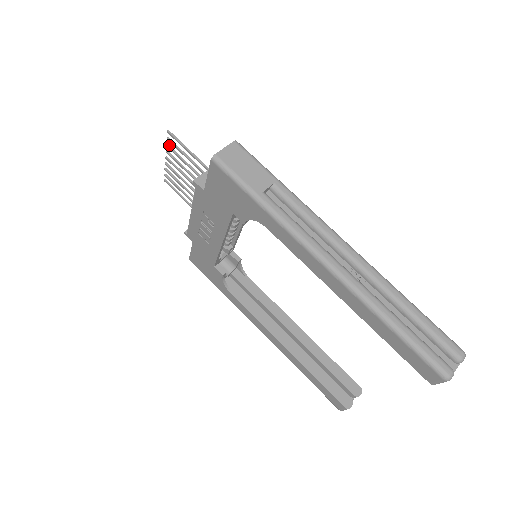
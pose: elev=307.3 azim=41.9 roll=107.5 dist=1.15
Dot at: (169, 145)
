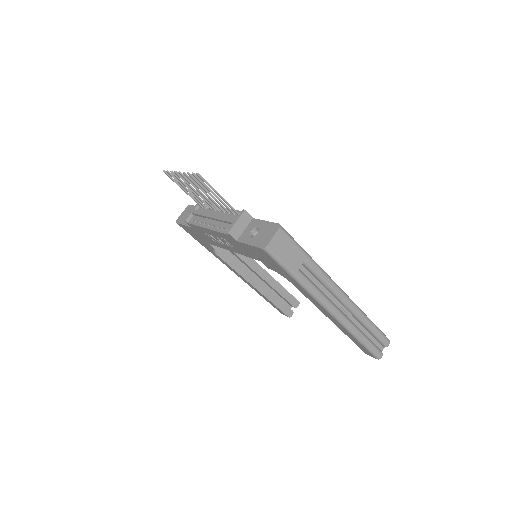
Dot at: (190, 174)
